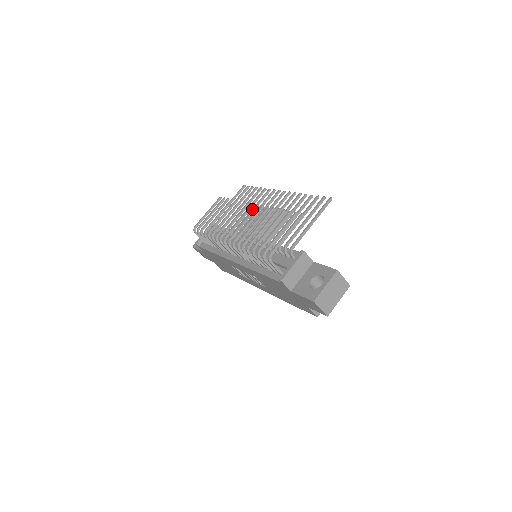
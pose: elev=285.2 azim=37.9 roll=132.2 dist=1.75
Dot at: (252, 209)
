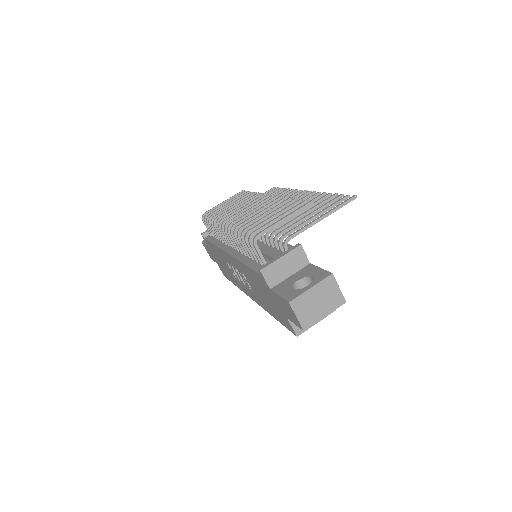
Dot at: occluded
